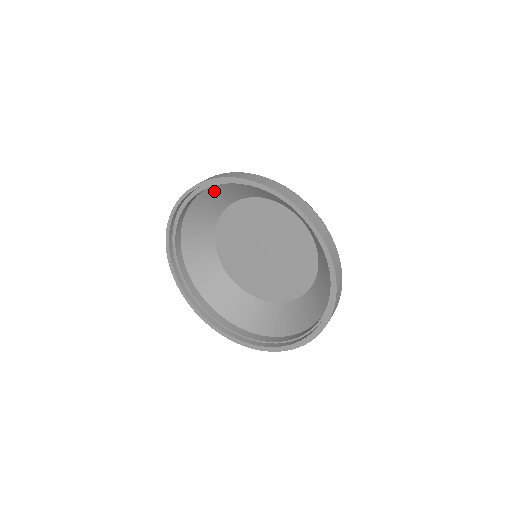
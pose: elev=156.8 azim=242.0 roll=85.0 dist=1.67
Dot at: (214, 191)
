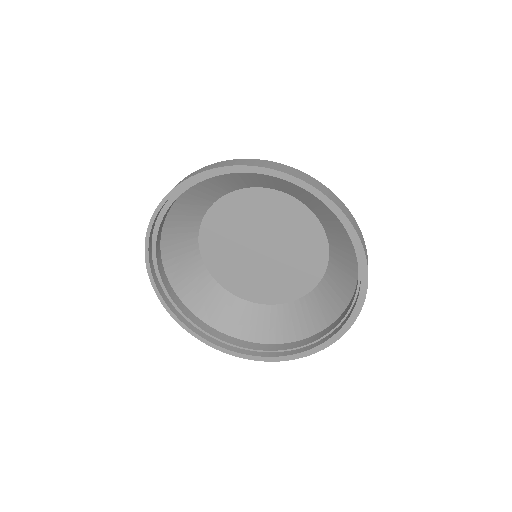
Dot at: (183, 203)
